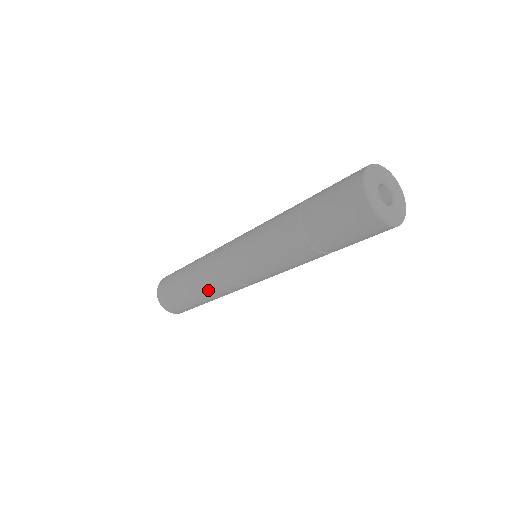
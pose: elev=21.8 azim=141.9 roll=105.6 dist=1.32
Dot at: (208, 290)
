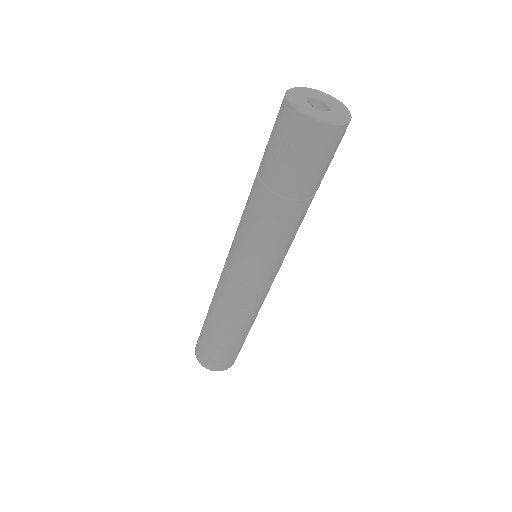
Dot at: (239, 320)
